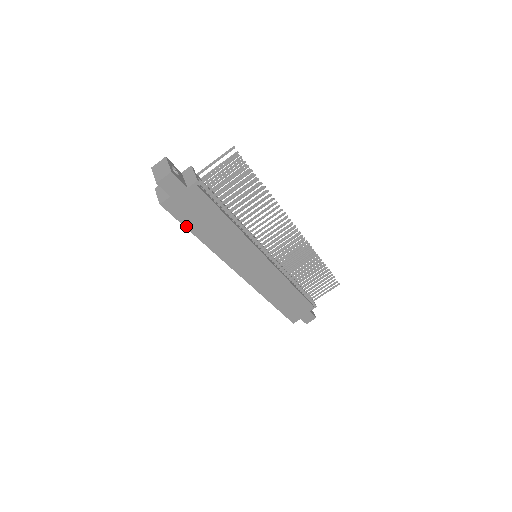
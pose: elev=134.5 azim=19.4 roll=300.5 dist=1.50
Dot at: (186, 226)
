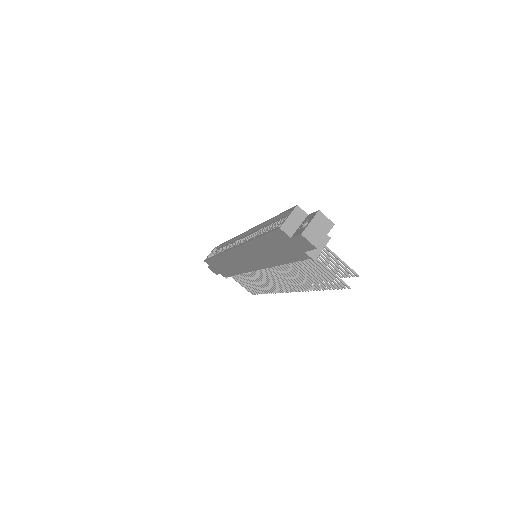
Dot at: (265, 236)
